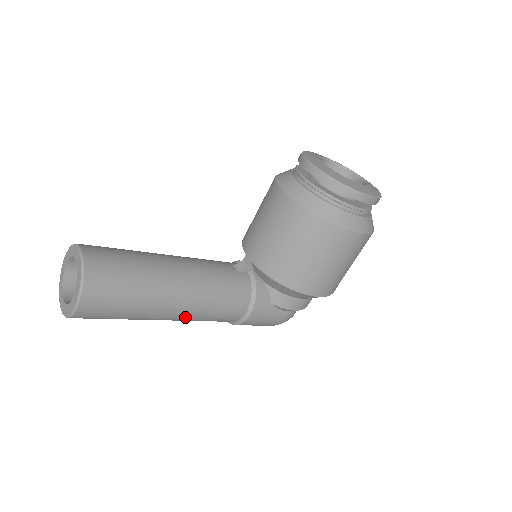
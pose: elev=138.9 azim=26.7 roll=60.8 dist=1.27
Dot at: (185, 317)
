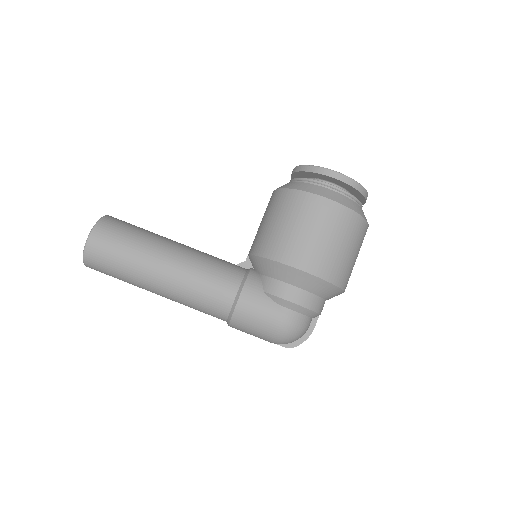
Dot at: (175, 283)
